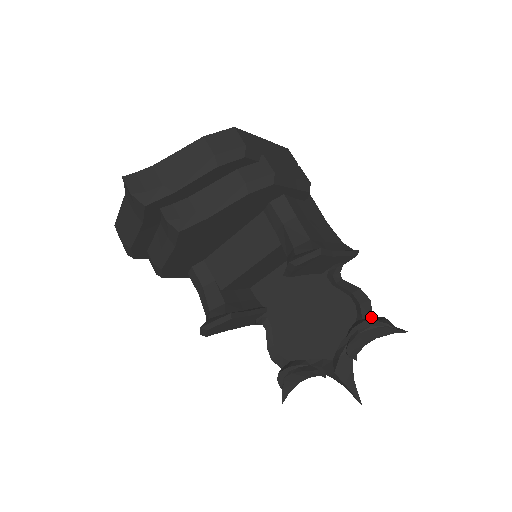
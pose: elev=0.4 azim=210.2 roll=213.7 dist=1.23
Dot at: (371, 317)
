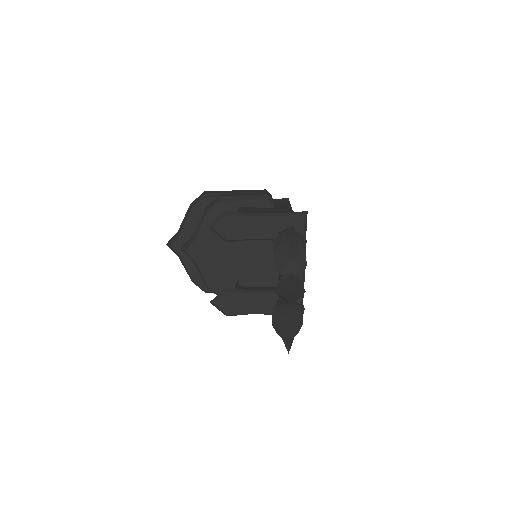
Dot at: occluded
